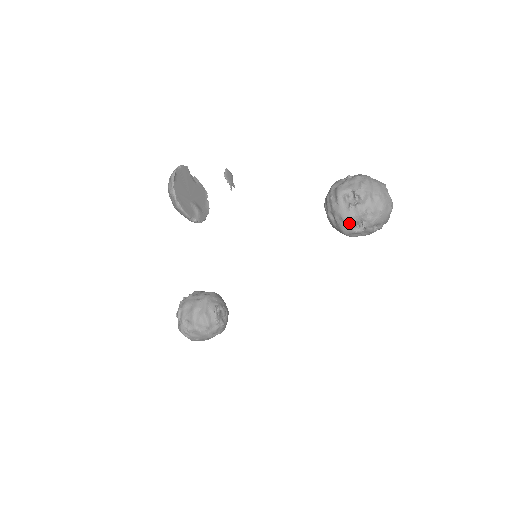
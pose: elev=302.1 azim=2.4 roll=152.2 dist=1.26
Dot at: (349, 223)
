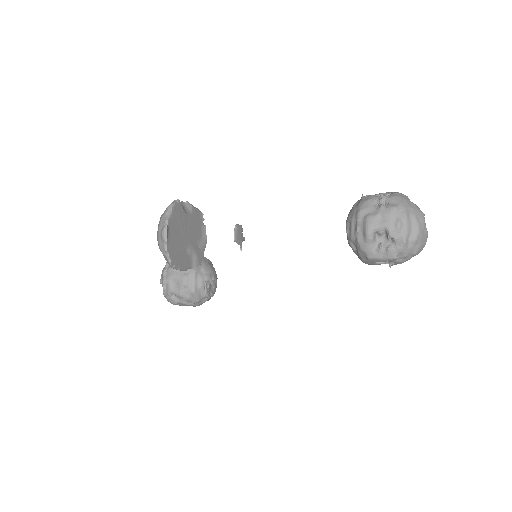
Dot at: (374, 262)
